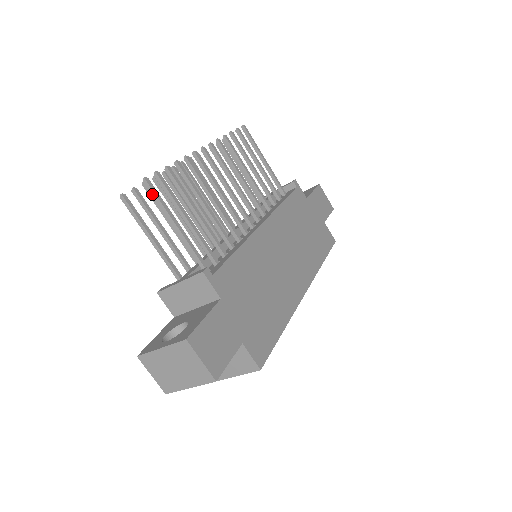
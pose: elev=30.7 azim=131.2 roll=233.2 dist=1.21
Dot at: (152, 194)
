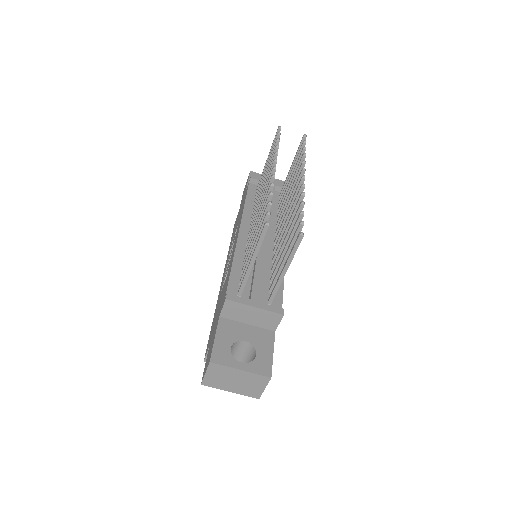
Dot at: (296, 245)
